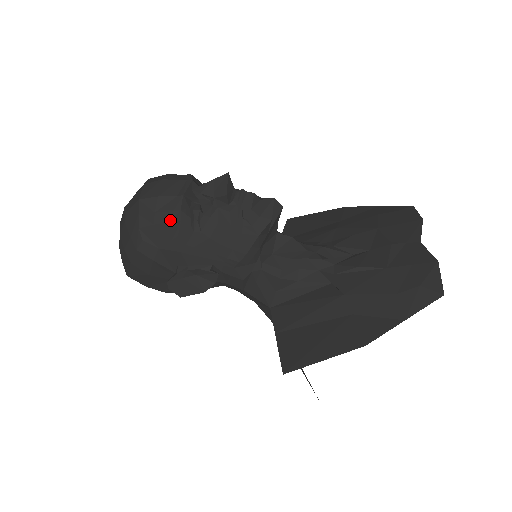
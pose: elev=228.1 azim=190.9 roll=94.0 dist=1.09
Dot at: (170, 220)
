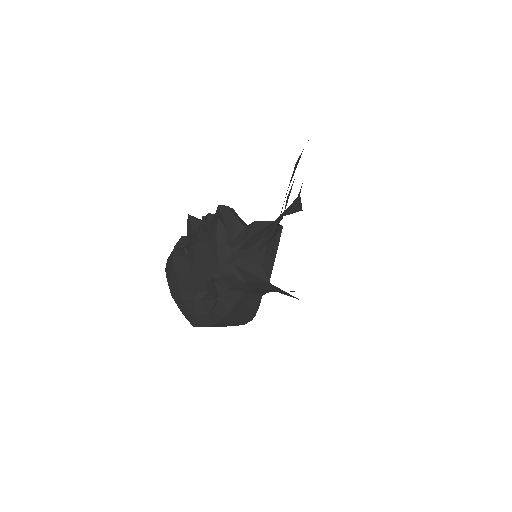
Dot at: (172, 266)
